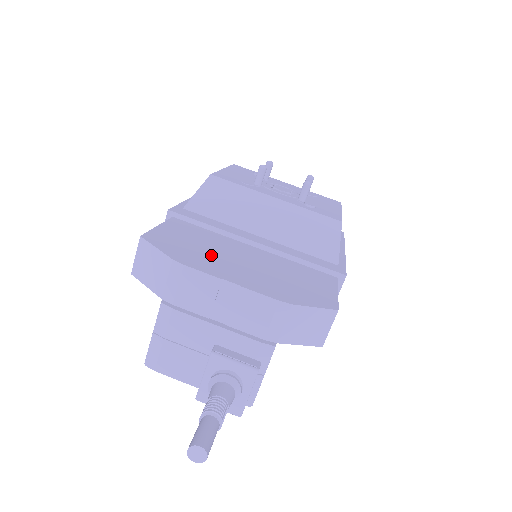
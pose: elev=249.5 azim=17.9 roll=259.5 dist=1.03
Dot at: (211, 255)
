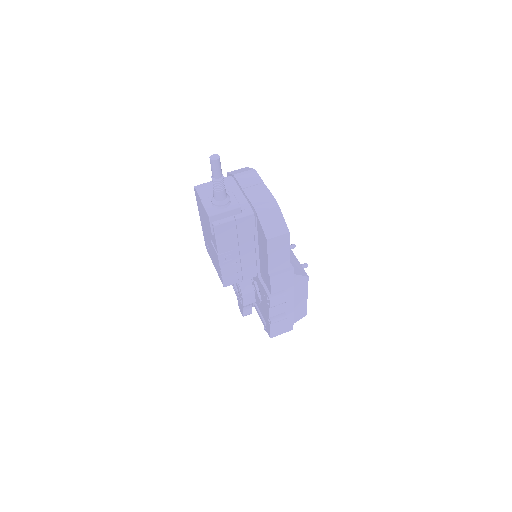
Dot at: occluded
